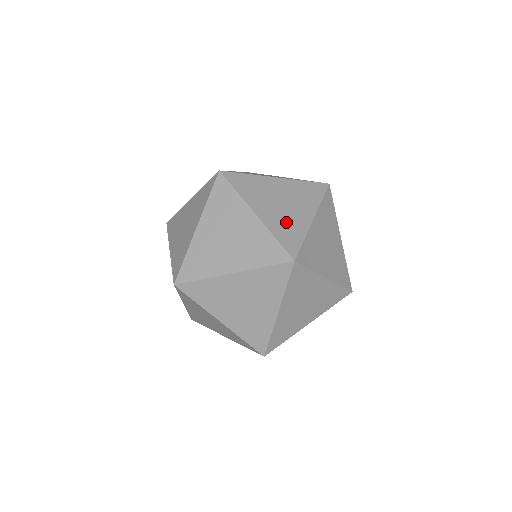
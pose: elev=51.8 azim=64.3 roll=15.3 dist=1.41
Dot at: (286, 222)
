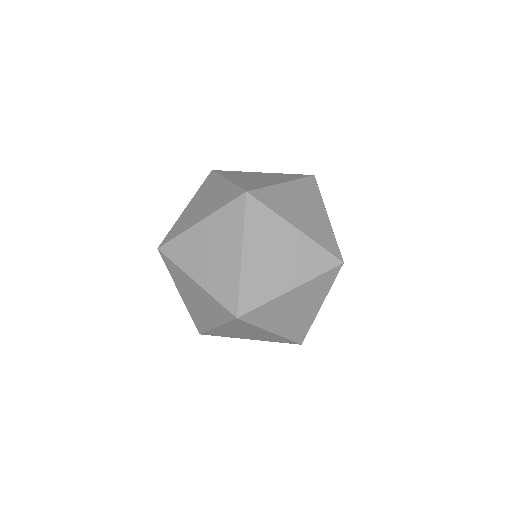
Dot at: (317, 227)
